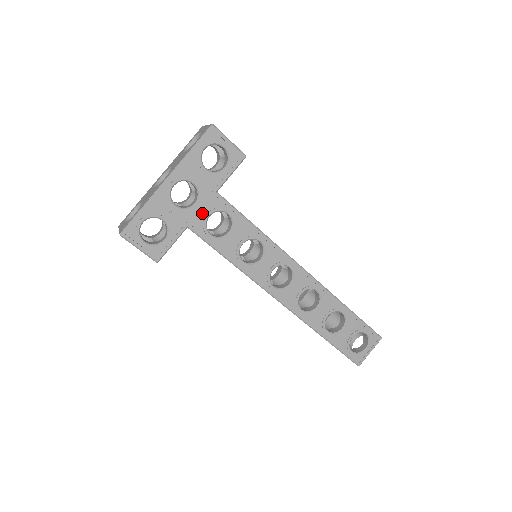
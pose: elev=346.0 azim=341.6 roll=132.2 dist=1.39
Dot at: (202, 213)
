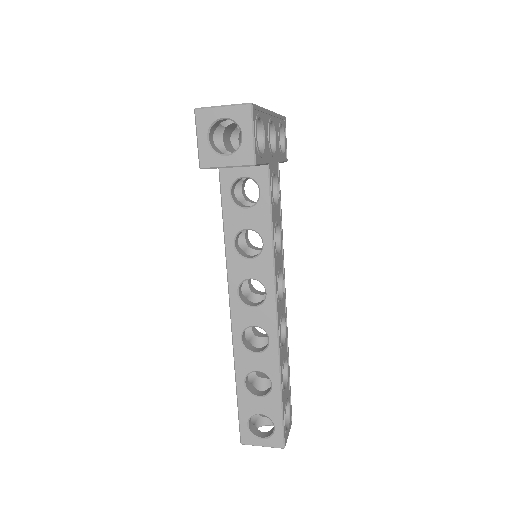
Dot at: (273, 166)
